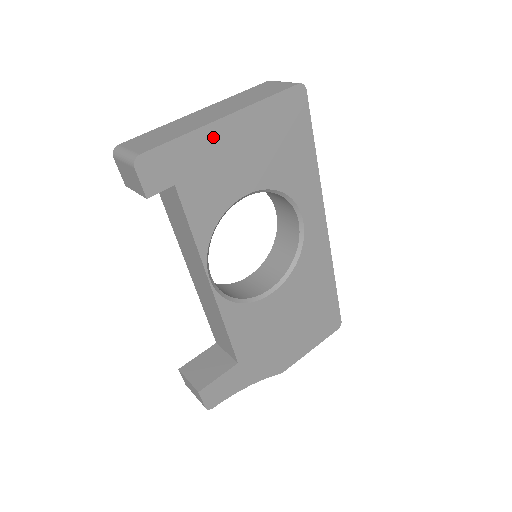
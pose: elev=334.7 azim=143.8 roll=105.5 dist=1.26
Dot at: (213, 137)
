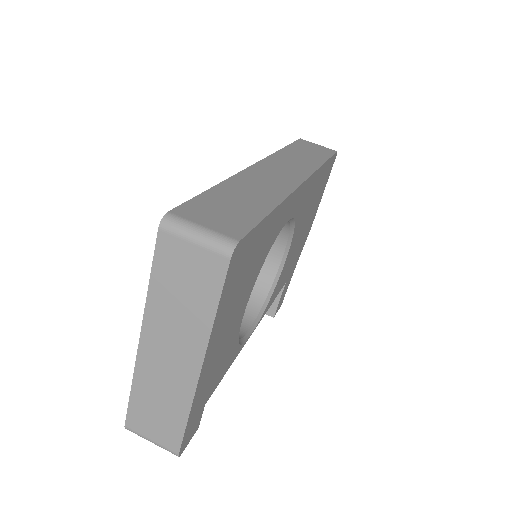
Dot at: (204, 379)
